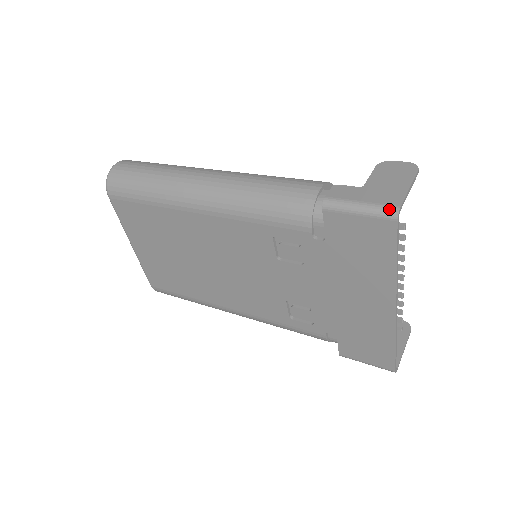
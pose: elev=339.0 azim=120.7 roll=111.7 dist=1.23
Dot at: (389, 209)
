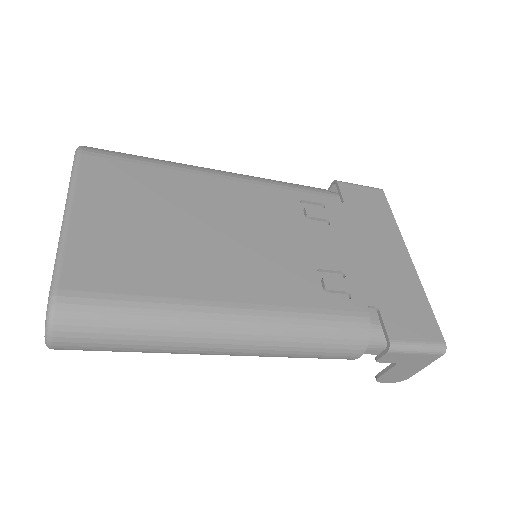
Dot at: (374, 188)
